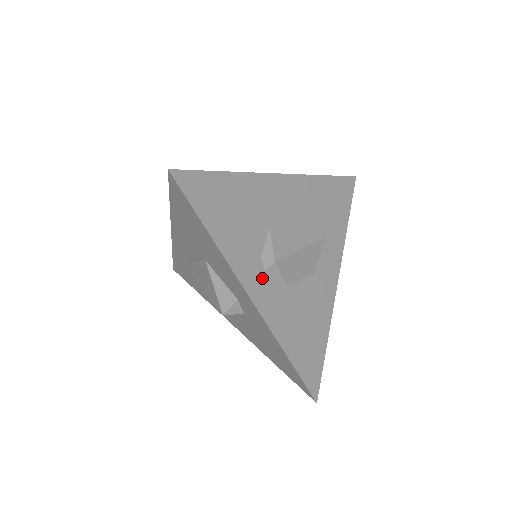
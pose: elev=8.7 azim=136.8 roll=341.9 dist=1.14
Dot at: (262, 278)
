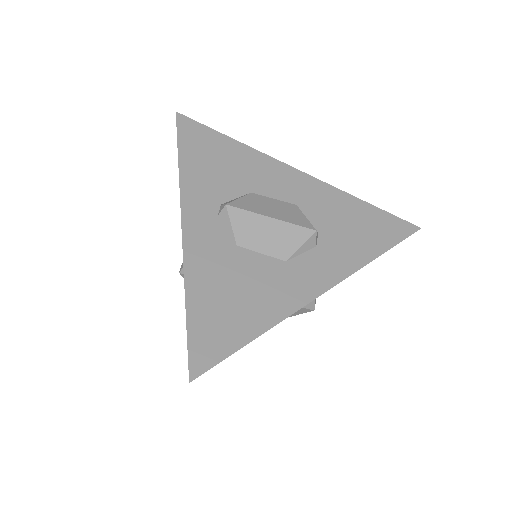
Dot at: (209, 219)
